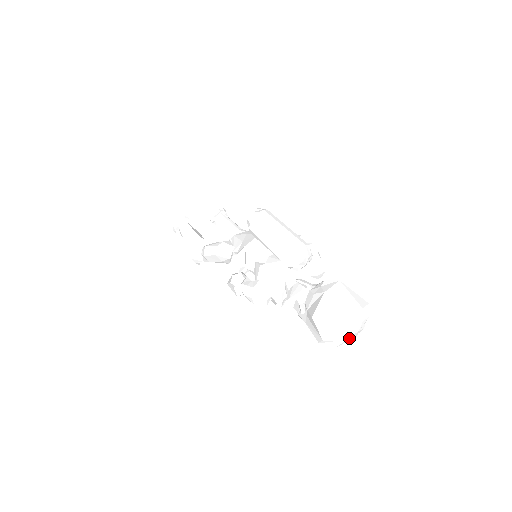
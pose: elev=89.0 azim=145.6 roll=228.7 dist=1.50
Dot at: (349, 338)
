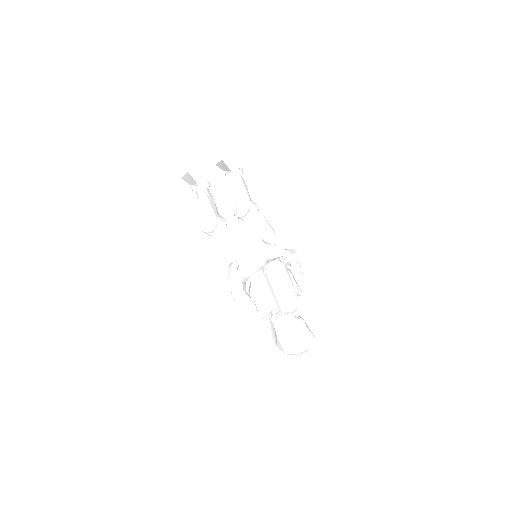
Dot at: occluded
